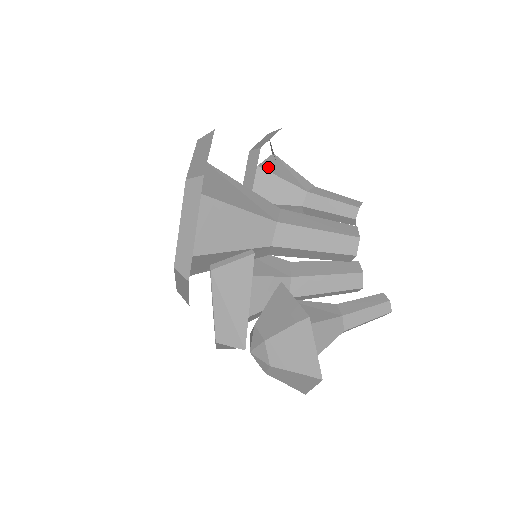
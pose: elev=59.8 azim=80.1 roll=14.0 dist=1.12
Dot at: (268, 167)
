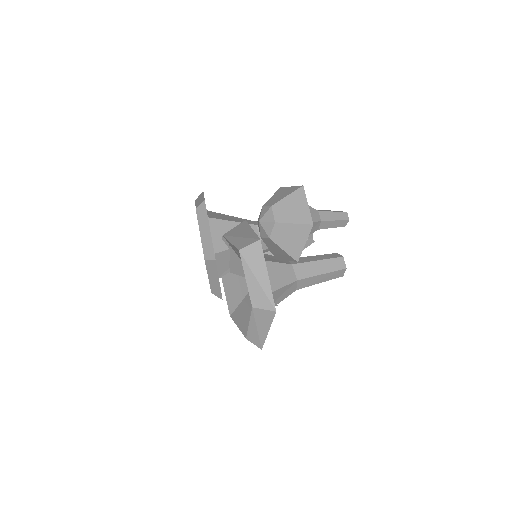
Dot at: occluded
